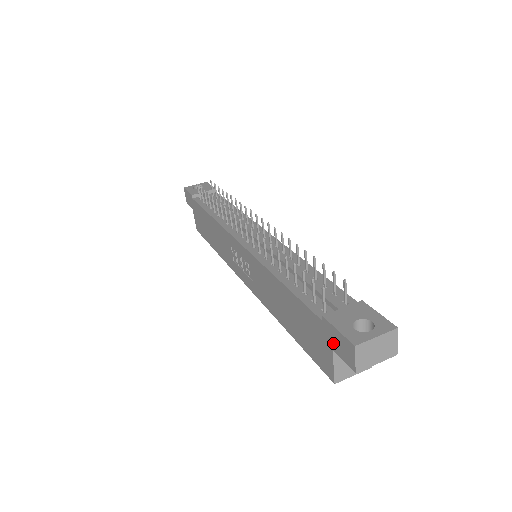
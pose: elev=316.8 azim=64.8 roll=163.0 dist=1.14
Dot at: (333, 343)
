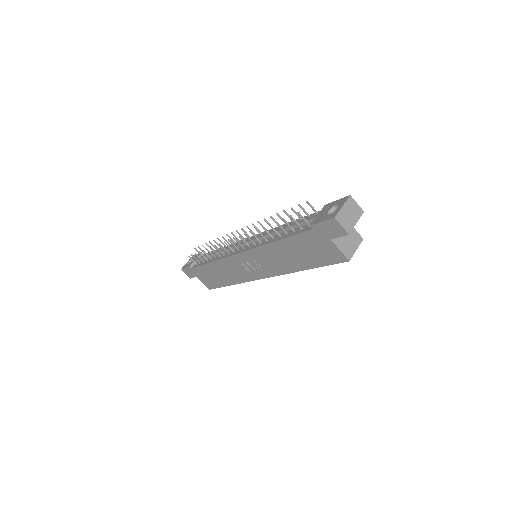
Dot at: (327, 234)
